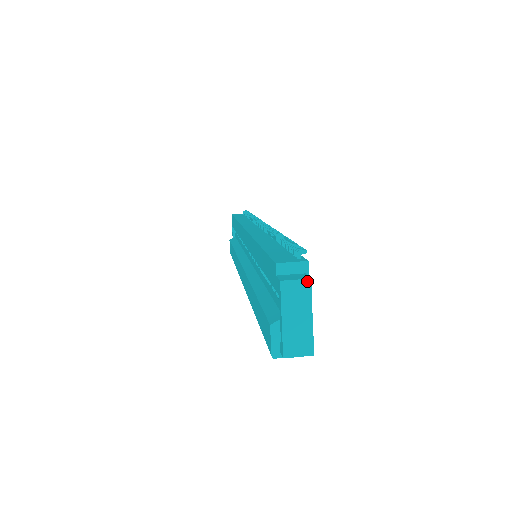
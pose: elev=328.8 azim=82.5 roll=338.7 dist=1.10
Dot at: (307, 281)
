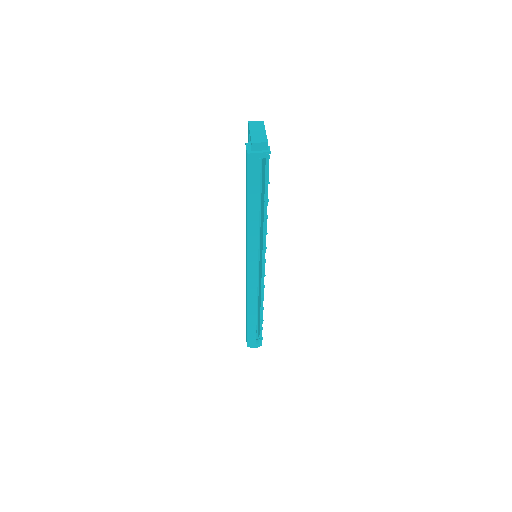
Dot at: (262, 122)
